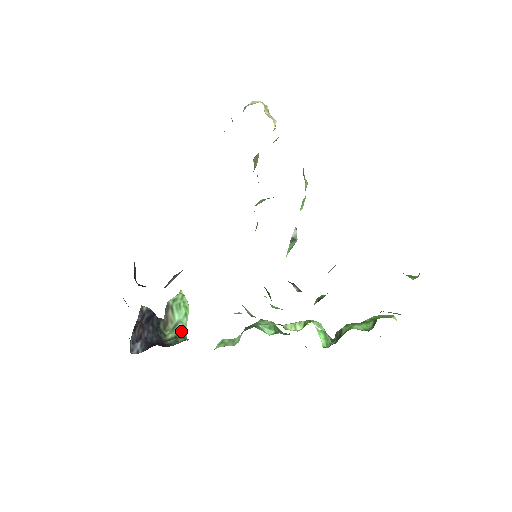
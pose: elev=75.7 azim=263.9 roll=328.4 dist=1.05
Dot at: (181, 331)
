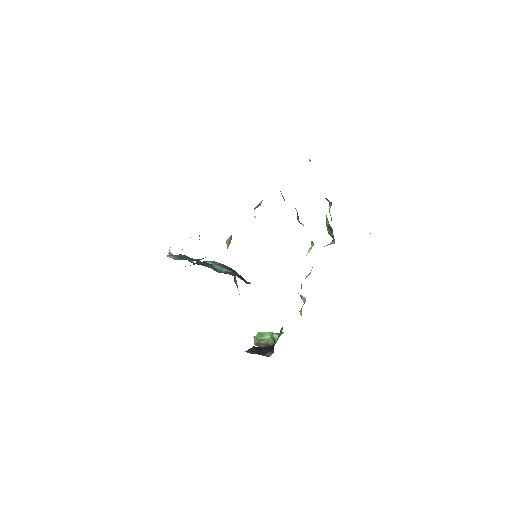
Dot at: (278, 334)
